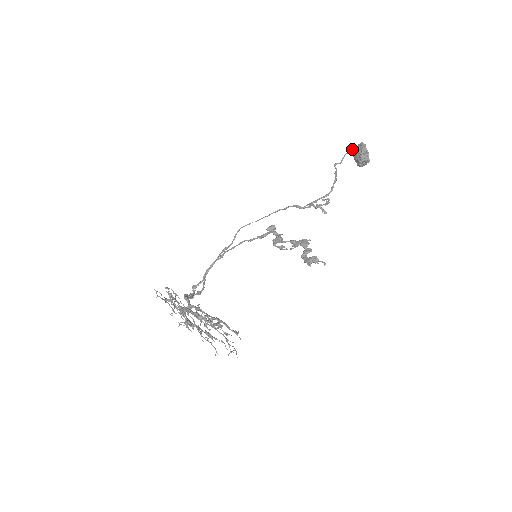
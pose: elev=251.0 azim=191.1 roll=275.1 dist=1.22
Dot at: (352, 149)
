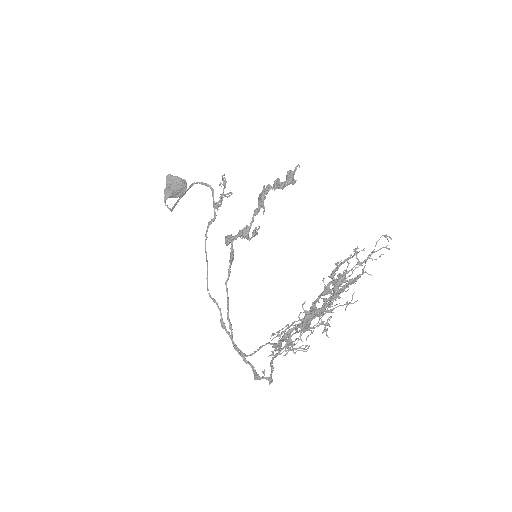
Dot at: (165, 194)
